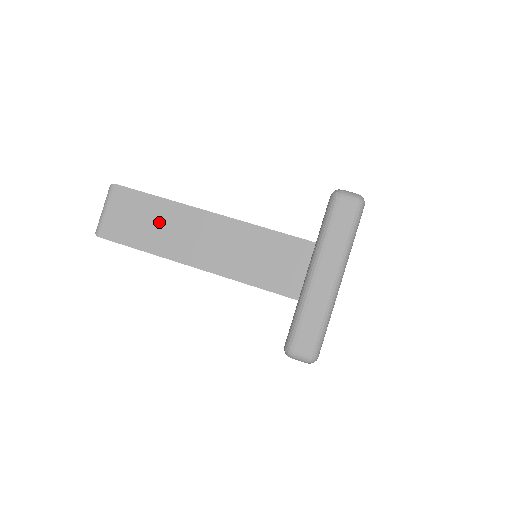
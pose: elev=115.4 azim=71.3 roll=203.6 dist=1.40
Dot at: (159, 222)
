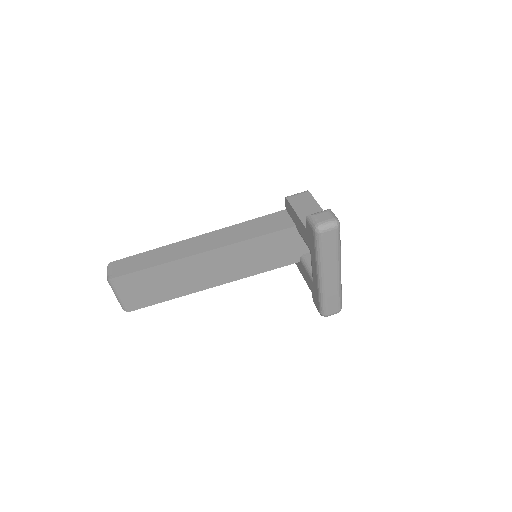
Dot at: (169, 279)
